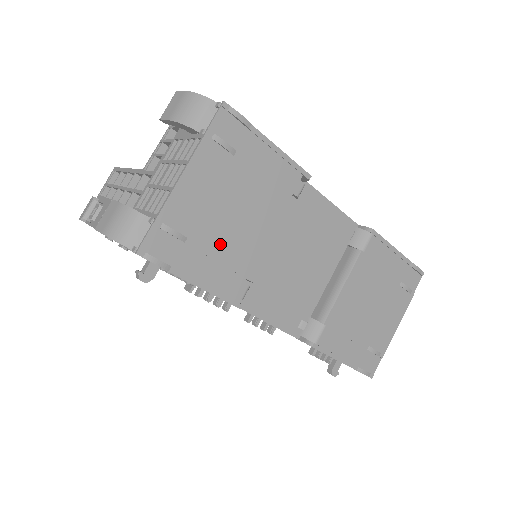
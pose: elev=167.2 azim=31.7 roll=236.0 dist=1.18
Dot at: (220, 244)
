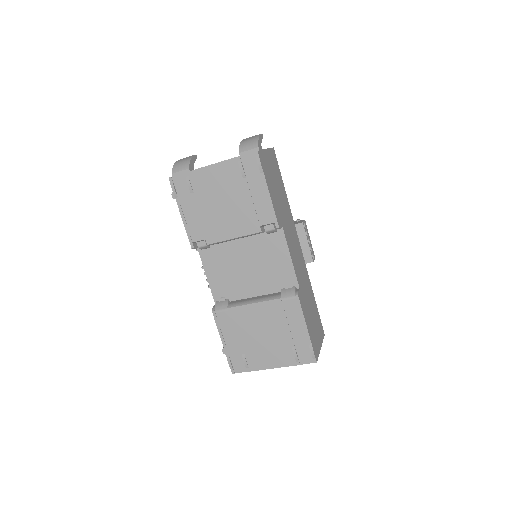
Dot at: (206, 210)
